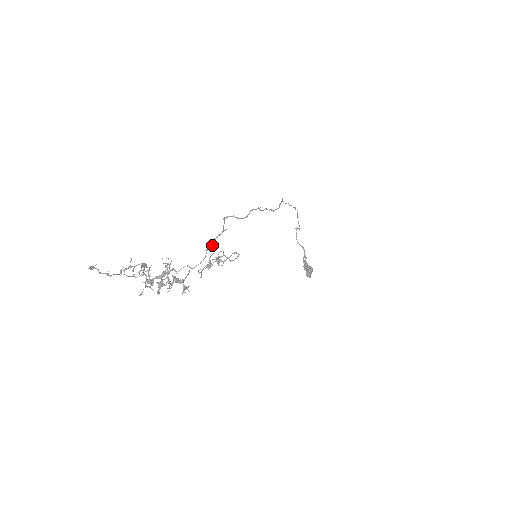
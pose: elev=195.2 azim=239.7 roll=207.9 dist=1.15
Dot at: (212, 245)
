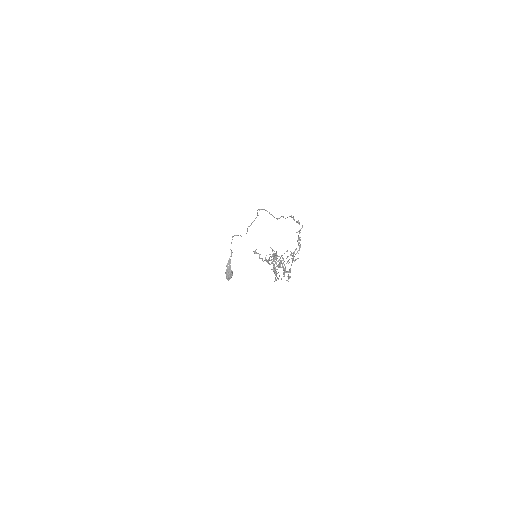
Dot at: (298, 243)
